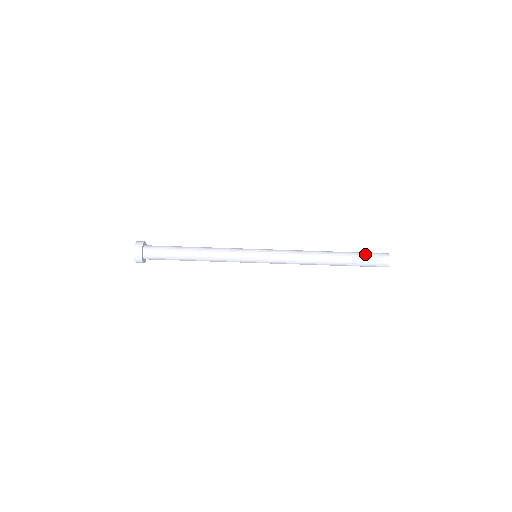
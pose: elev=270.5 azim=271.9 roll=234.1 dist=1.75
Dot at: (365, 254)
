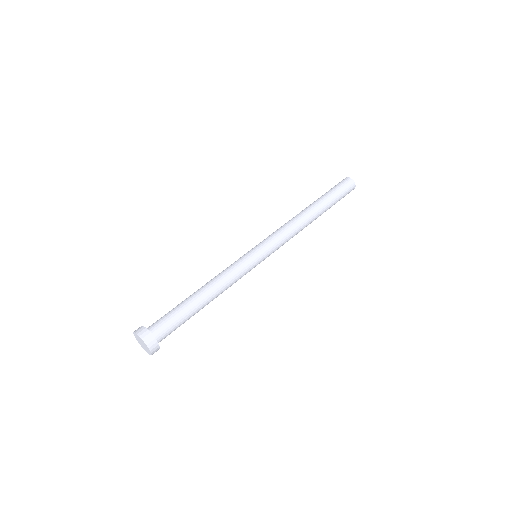
Dot at: occluded
